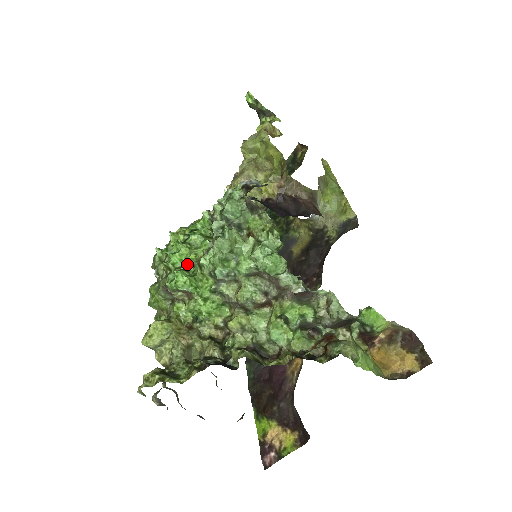
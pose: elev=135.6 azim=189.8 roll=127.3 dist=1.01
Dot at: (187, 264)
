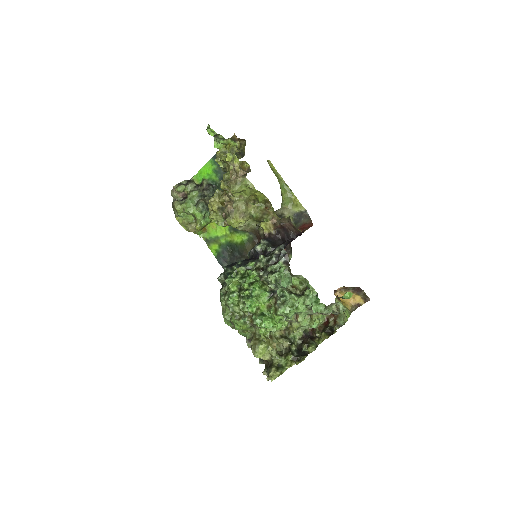
Dot at: (262, 310)
